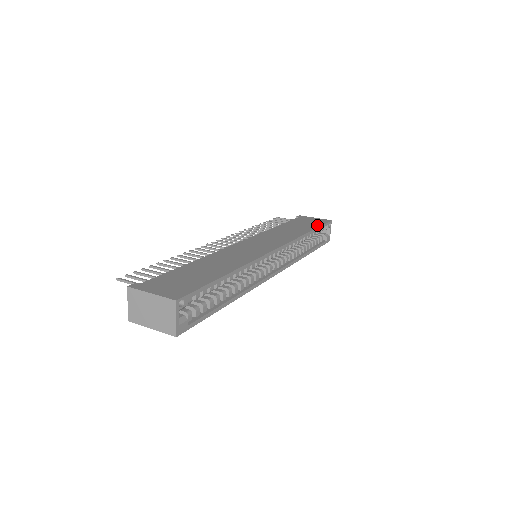
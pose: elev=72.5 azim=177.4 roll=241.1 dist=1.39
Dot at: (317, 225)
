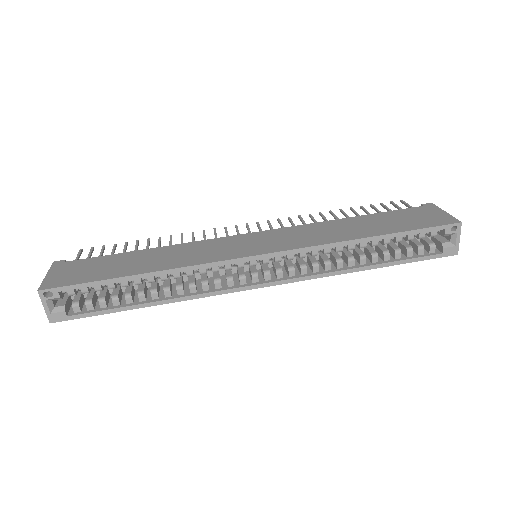
Dot at: (410, 227)
